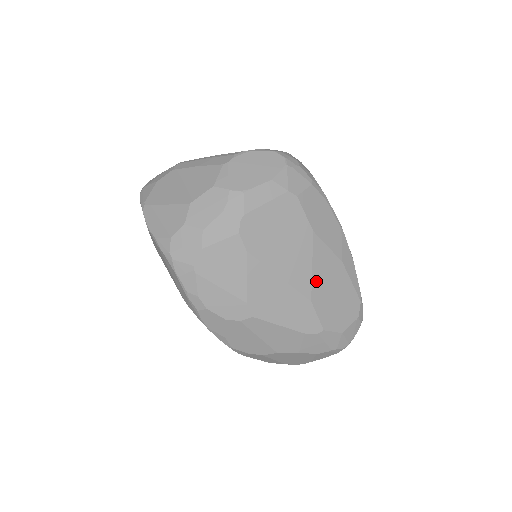
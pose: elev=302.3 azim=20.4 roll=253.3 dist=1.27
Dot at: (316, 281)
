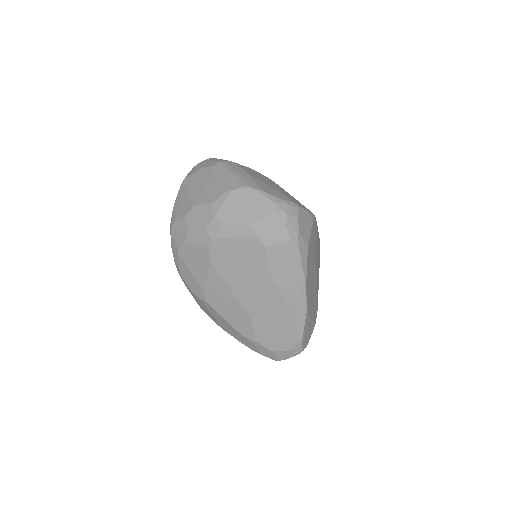
Dot at: (260, 309)
